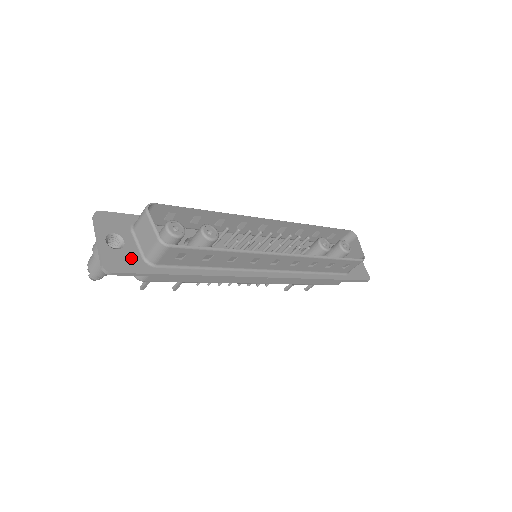
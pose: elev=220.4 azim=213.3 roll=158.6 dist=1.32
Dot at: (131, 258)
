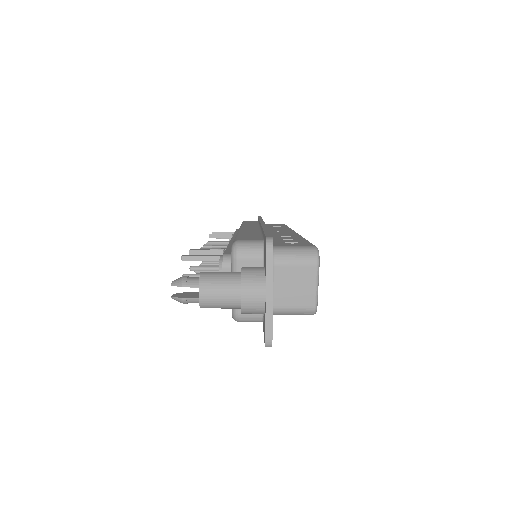
Dot at: occluded
